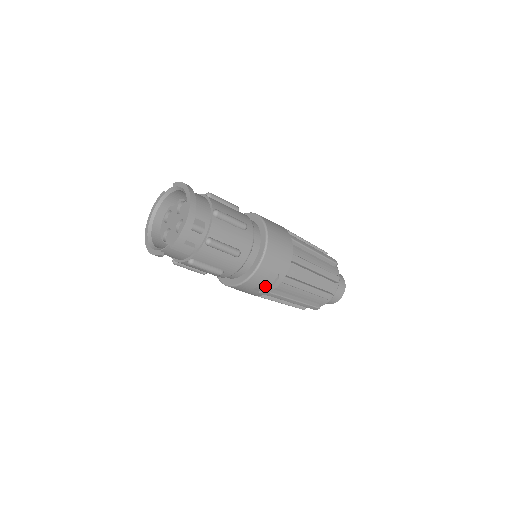
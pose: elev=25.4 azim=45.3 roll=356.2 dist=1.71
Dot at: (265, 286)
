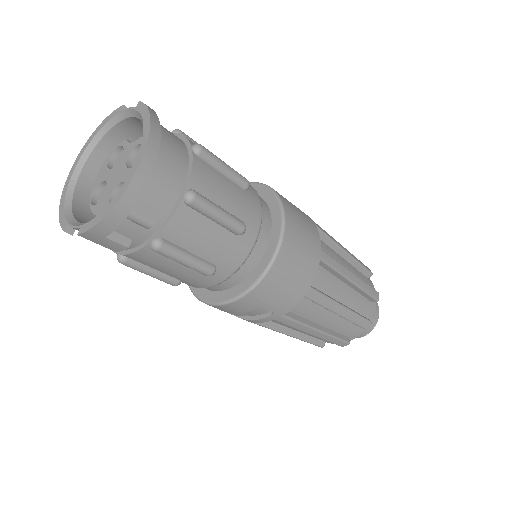
Dot at: (247, 313)
